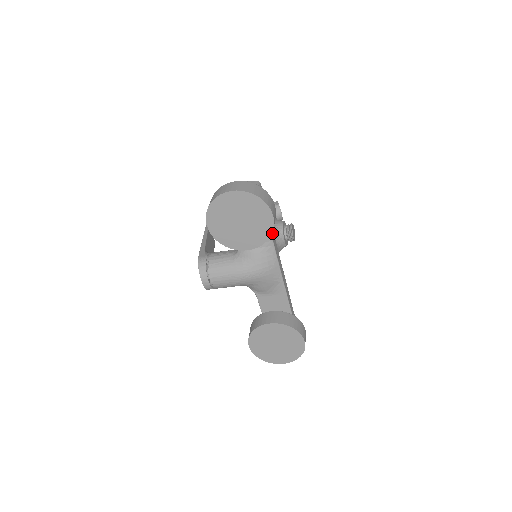
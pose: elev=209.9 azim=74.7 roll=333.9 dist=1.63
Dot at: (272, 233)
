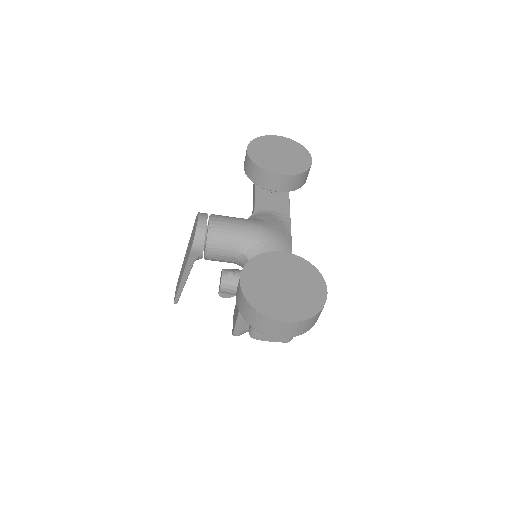
Dot at: occluded
